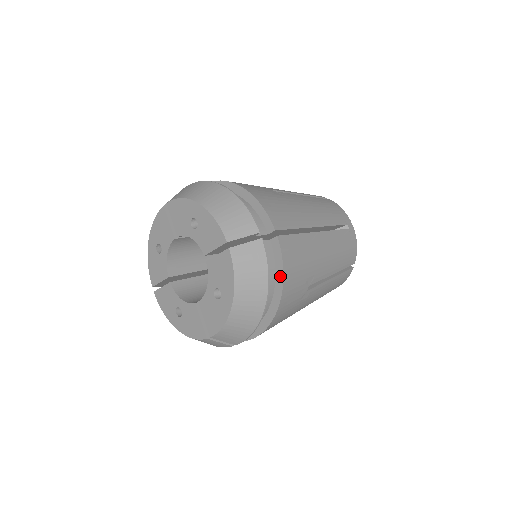
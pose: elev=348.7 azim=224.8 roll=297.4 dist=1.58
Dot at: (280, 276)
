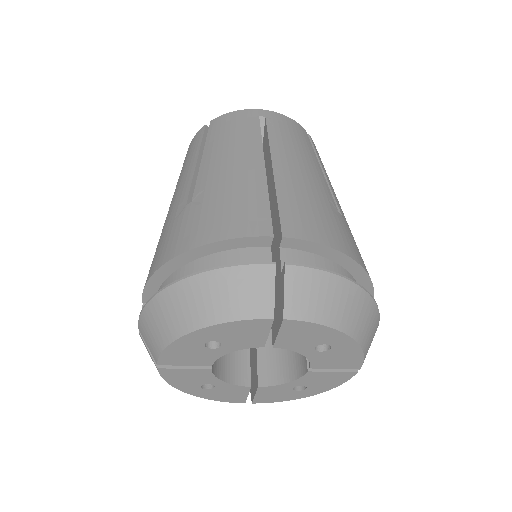
Dot at: occluded
